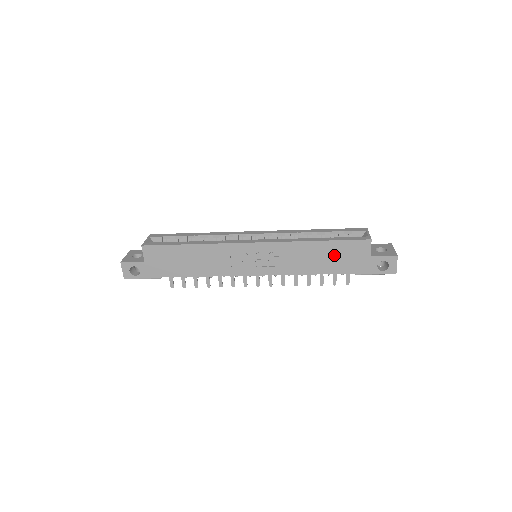
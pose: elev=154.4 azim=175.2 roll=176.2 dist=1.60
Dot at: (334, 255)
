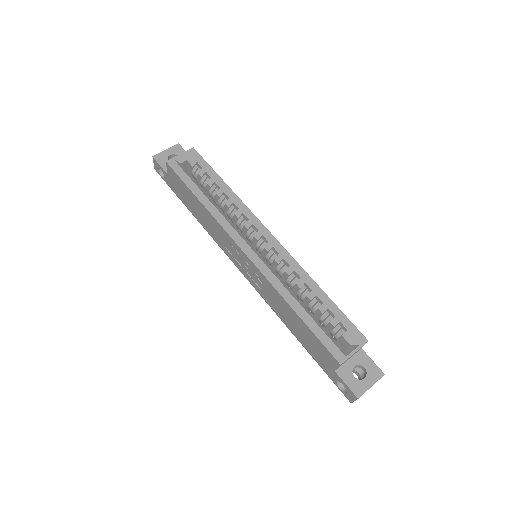
Dot at: (305, 334)
